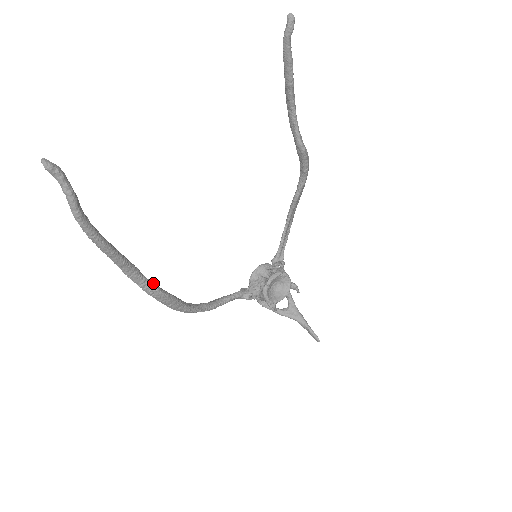
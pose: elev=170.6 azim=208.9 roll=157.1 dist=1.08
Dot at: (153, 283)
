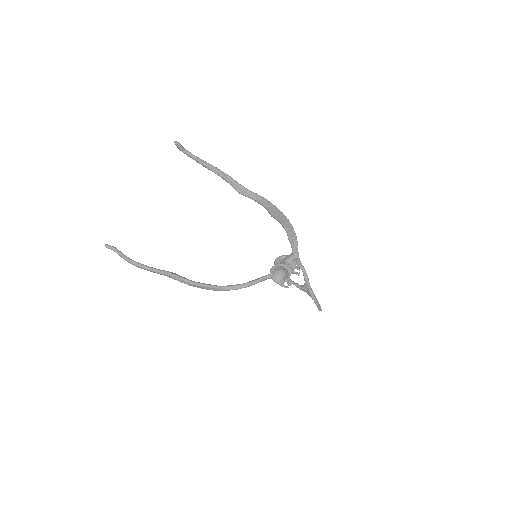
Dot at: (187, 280)
